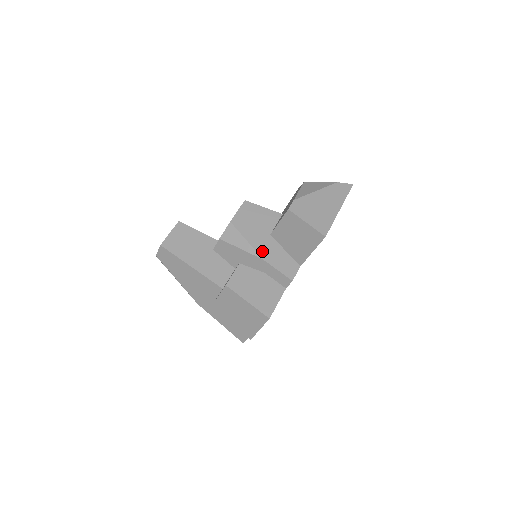
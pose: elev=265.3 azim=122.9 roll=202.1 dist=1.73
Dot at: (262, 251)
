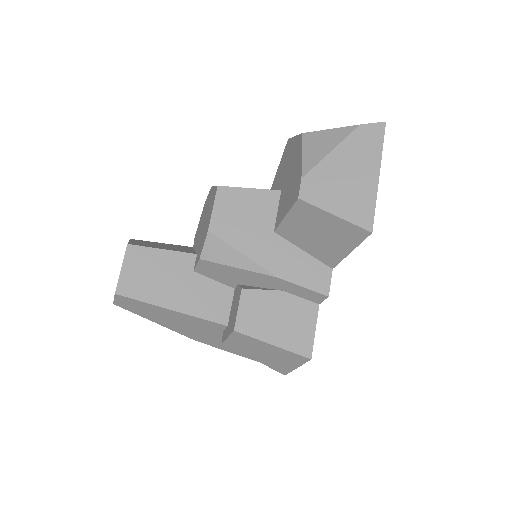
Dot at: (271, 264)
